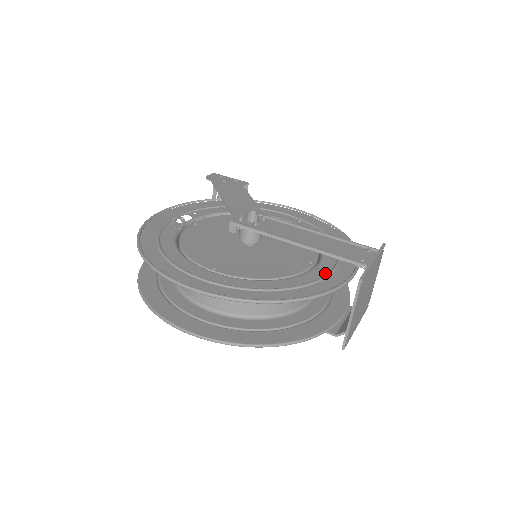
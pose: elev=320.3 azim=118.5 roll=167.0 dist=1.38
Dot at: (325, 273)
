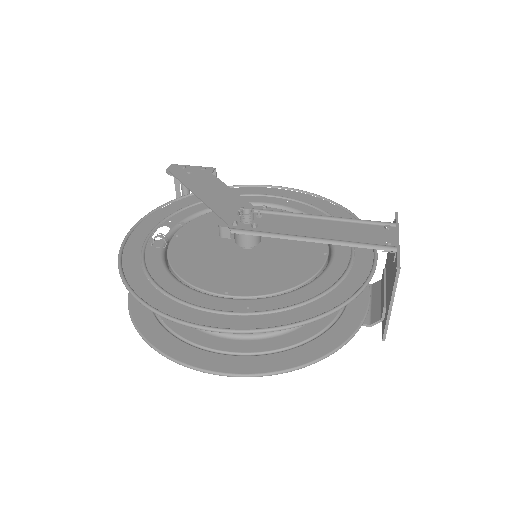
Dot at: (346, 263)
